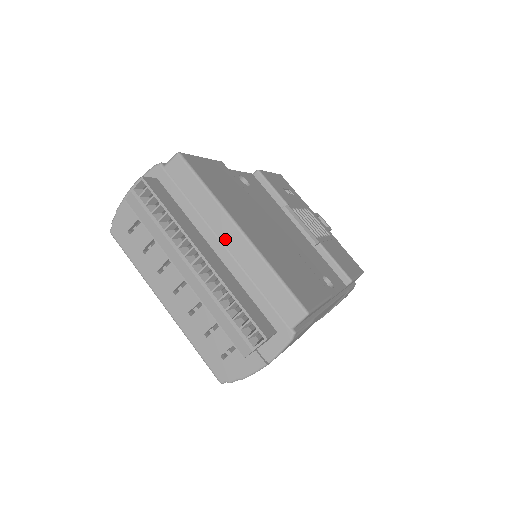
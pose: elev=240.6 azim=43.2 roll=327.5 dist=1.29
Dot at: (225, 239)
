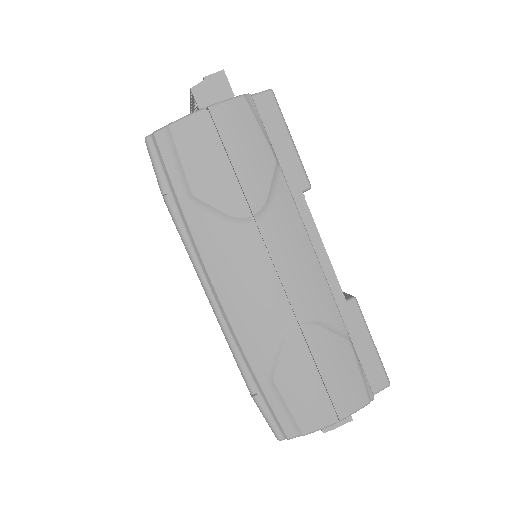
Dot at: occluded
